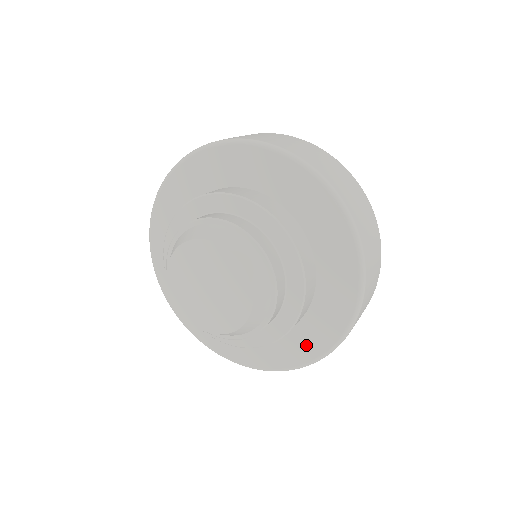
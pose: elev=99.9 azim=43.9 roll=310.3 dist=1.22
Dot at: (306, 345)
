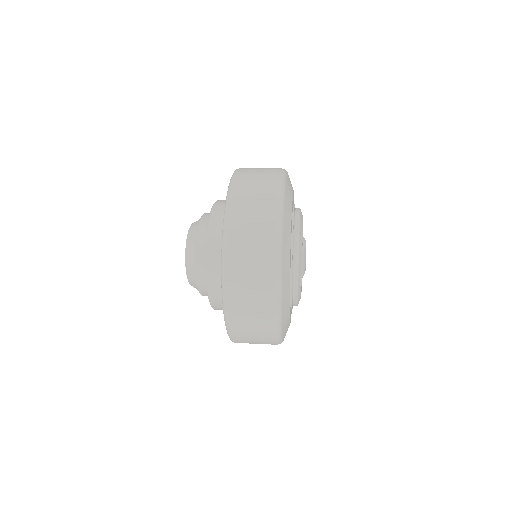
Dot at: occluded
